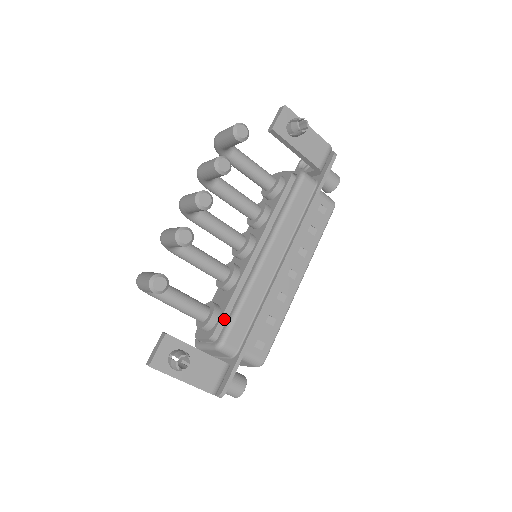
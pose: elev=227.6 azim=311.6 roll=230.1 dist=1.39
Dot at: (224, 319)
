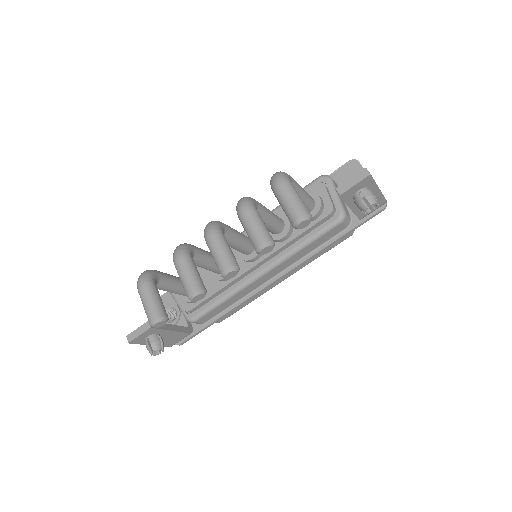
Dot at: (203, 303)
